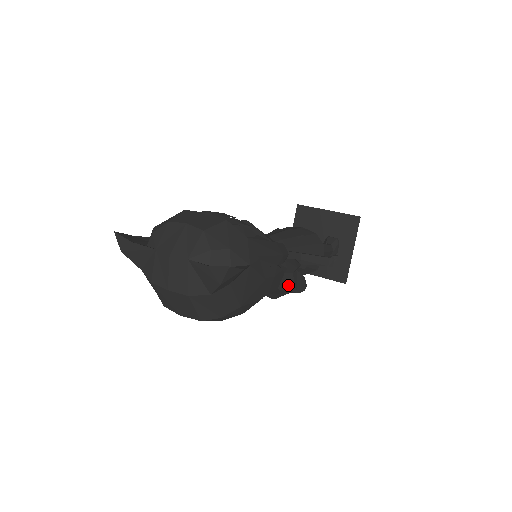
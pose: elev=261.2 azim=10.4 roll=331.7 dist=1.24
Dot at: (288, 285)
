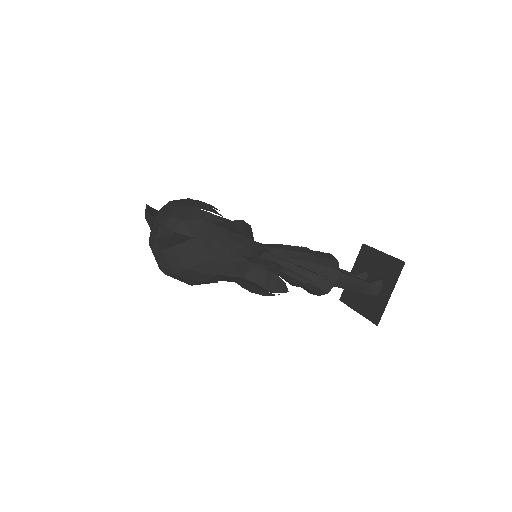
Dot at: (257, 279)
